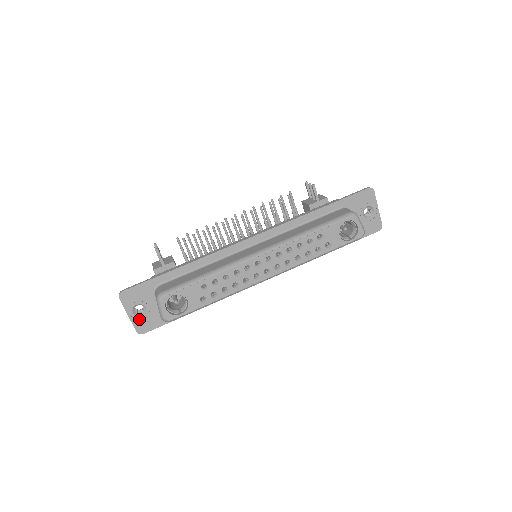
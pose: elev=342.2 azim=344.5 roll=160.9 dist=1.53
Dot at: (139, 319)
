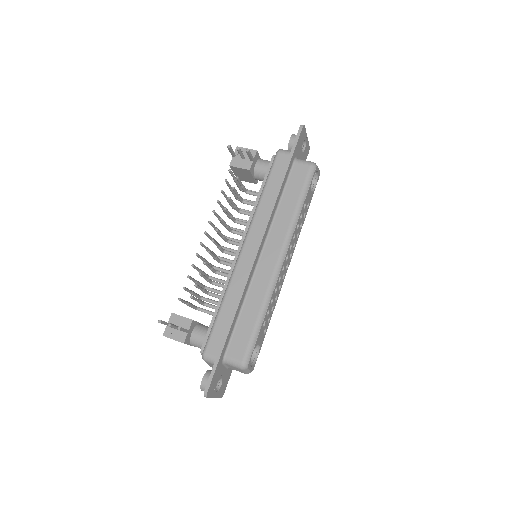
Dot at: (220, 390)
